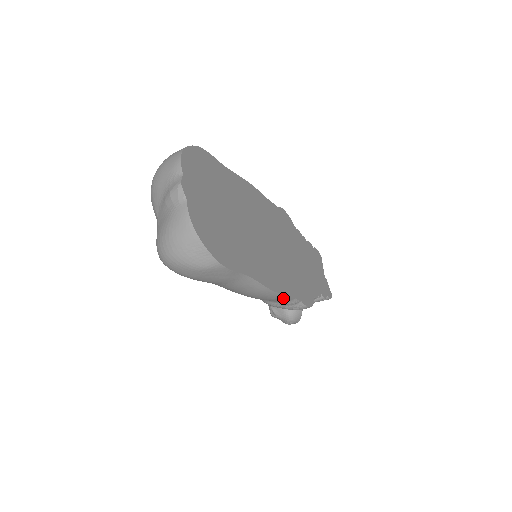
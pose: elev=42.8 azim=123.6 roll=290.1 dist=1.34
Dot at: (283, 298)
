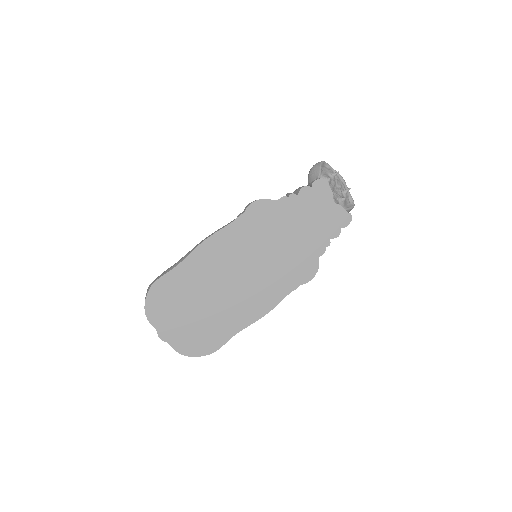
Dot at: (281, 299)
